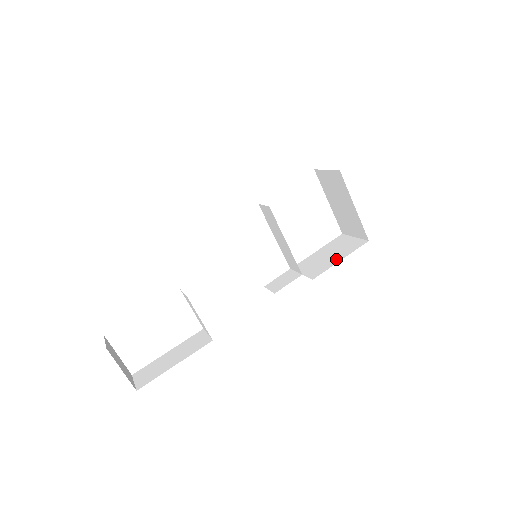
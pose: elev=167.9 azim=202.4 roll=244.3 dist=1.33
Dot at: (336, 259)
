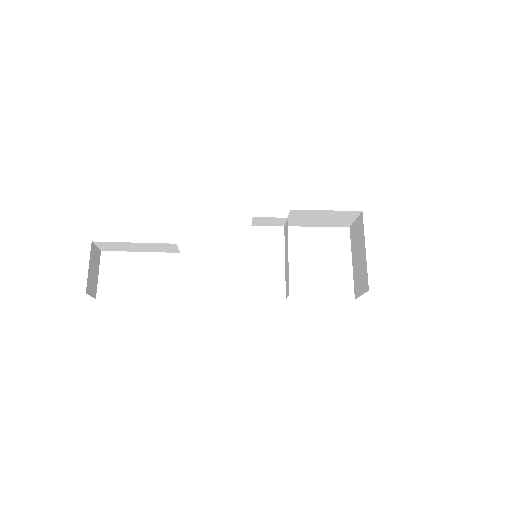
Dot at: occluded
